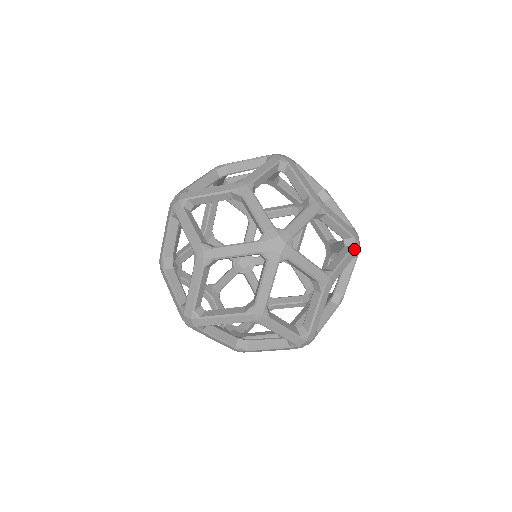
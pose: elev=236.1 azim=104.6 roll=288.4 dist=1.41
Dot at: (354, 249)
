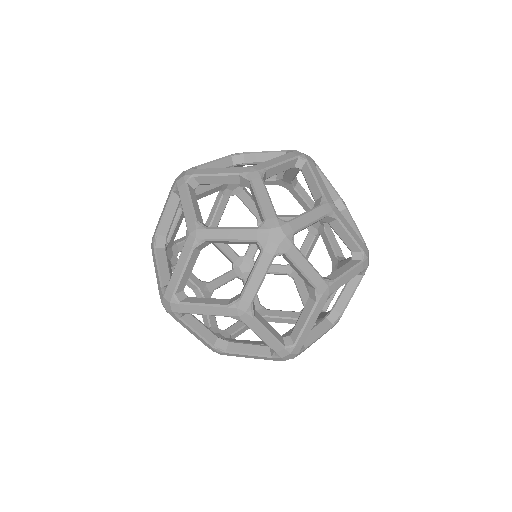
Dot at: (290, 154)
